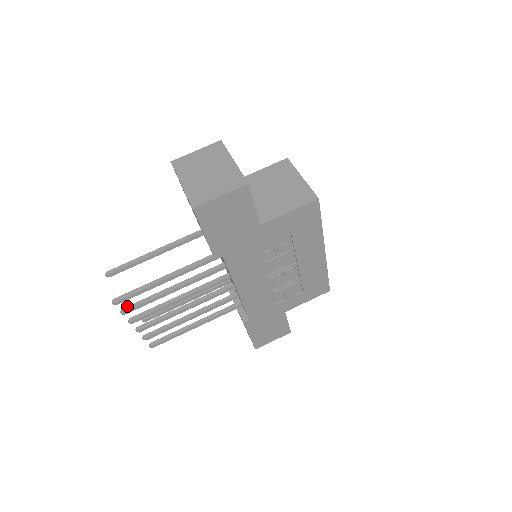
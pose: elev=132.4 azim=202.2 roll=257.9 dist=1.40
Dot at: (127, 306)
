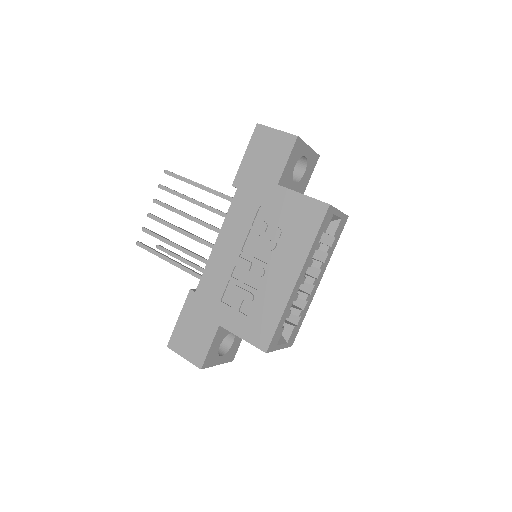
Dot at: occluded
